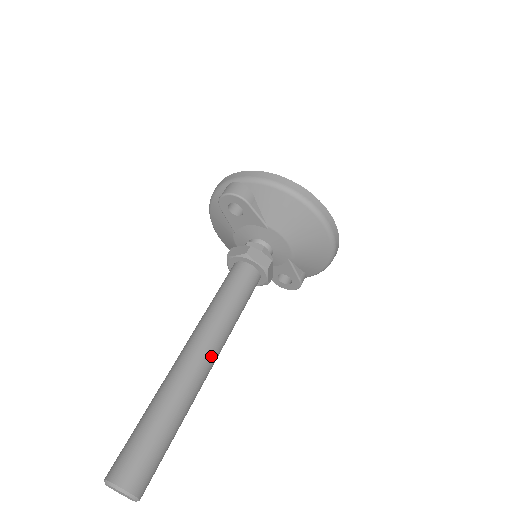
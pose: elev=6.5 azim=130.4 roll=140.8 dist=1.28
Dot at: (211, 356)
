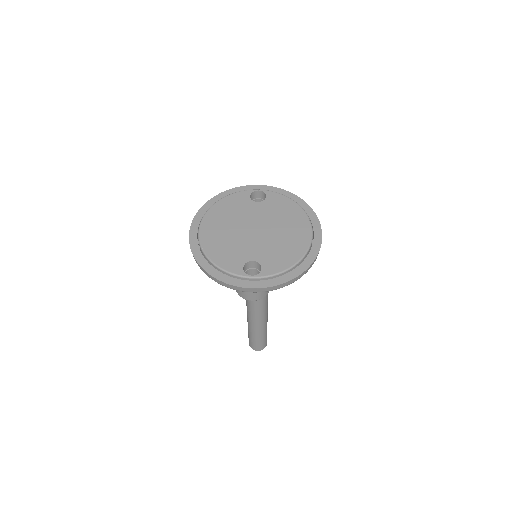
Dot at: occluded
